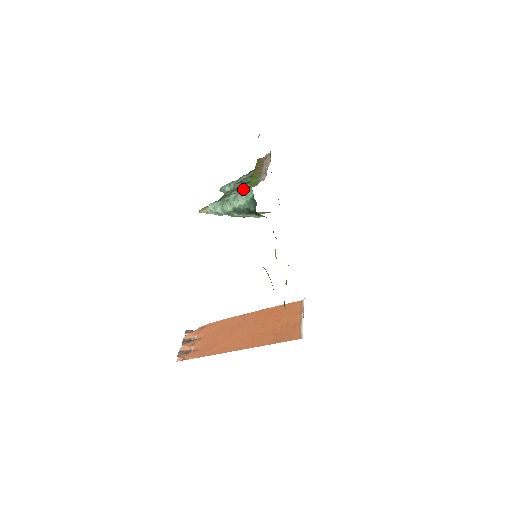
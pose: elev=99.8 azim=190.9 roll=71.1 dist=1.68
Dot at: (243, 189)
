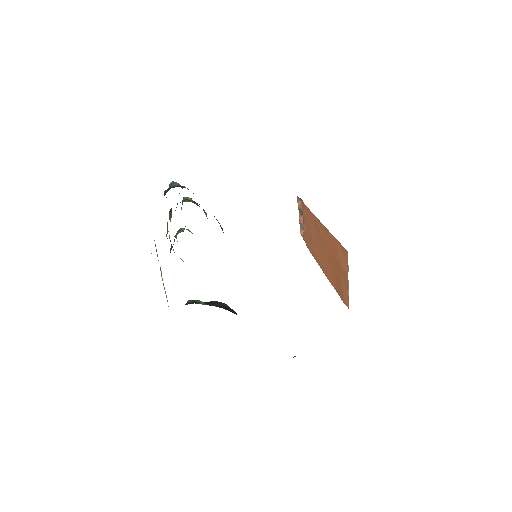
Dot at: occluded
